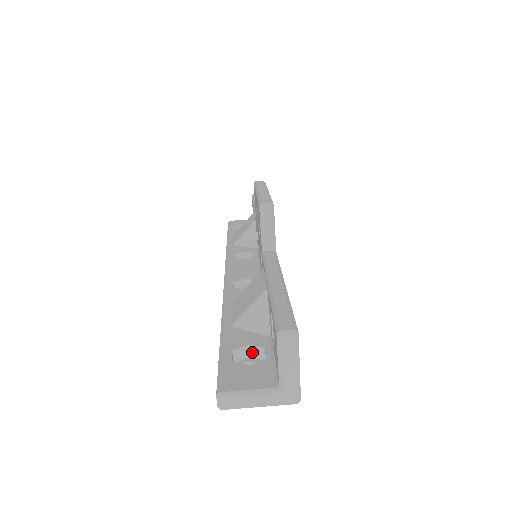
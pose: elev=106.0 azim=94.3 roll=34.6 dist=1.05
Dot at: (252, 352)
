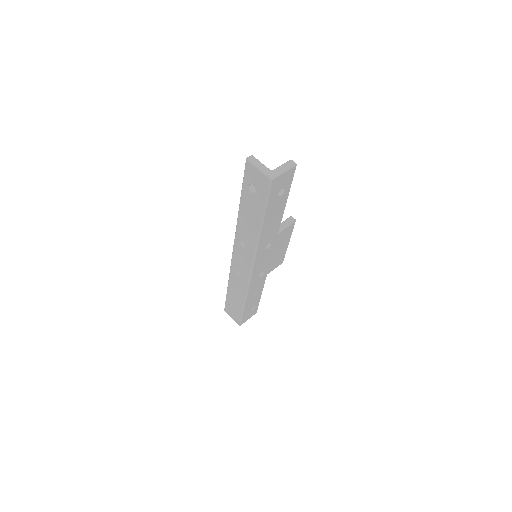
Dot at: occluded
